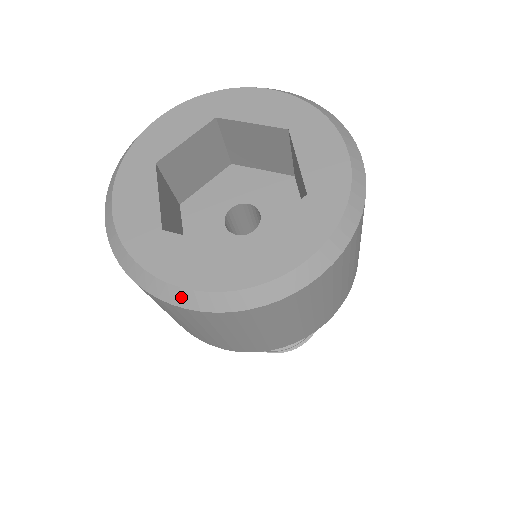
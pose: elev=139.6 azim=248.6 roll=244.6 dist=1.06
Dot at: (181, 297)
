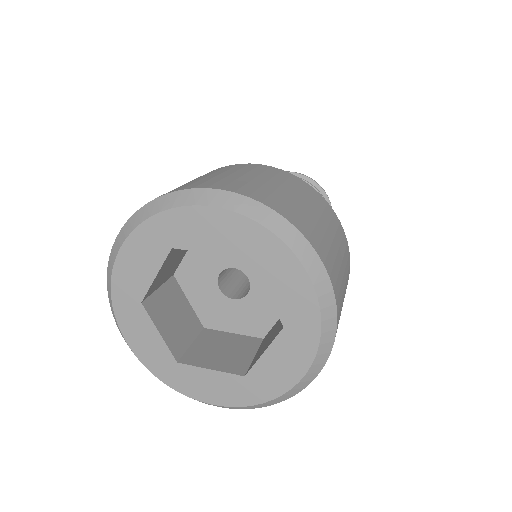
Dot at: occluded
